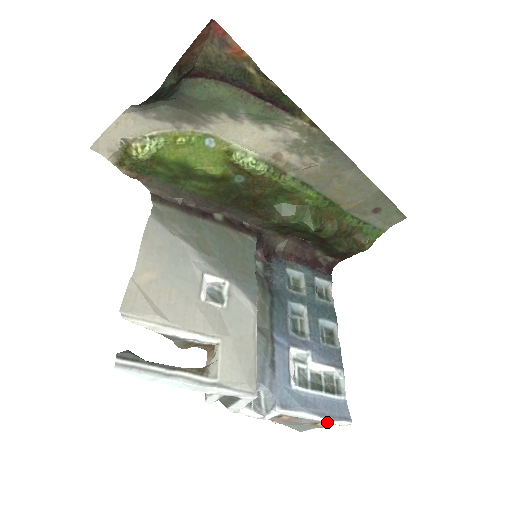
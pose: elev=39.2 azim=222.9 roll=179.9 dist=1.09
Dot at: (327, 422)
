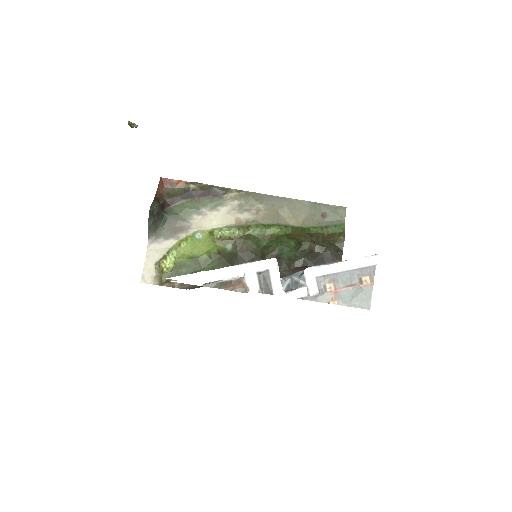
Dot at: (358, 264)
